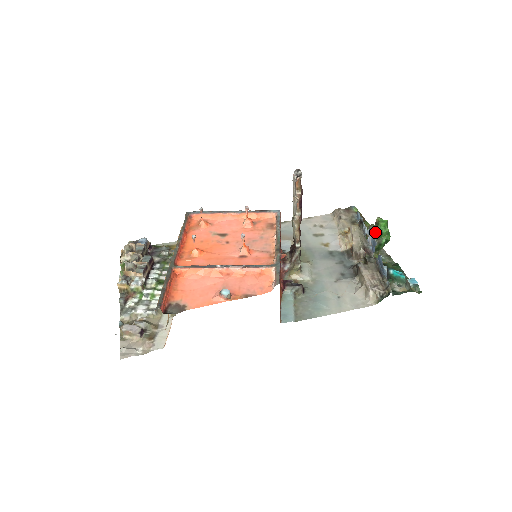
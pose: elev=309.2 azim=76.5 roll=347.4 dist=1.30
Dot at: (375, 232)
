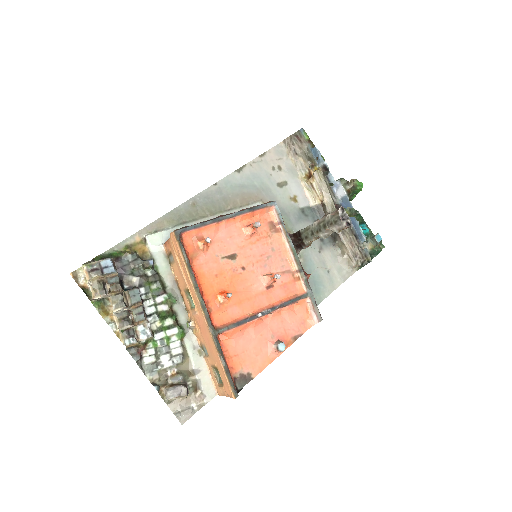
Dot at: (351, 194)
